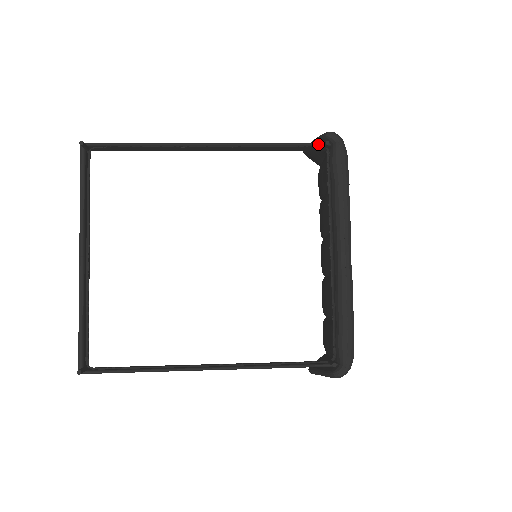
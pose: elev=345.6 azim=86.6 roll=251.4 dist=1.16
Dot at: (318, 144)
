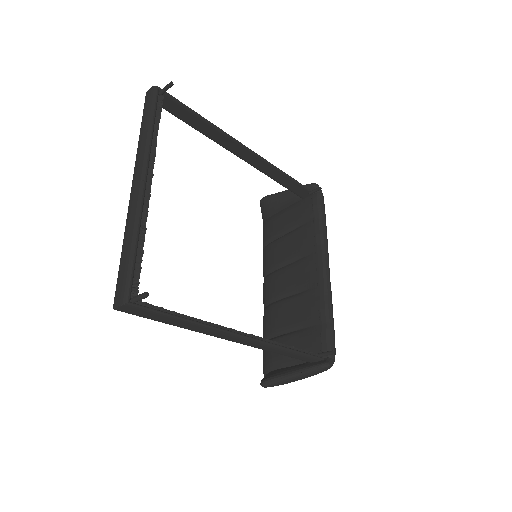
Dot at: occluded
